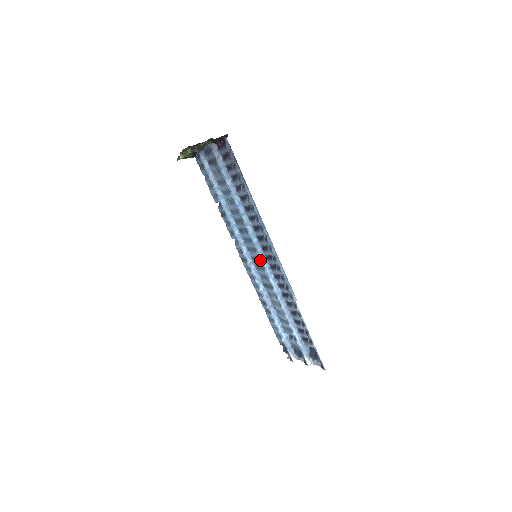
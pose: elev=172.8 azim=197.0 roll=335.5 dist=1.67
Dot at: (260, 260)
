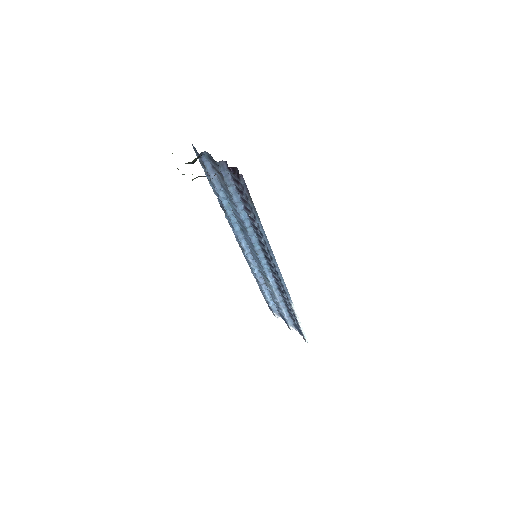
Dot at: (260, 262)
